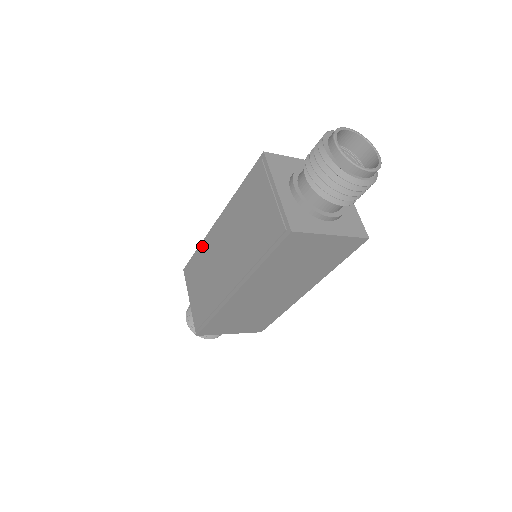
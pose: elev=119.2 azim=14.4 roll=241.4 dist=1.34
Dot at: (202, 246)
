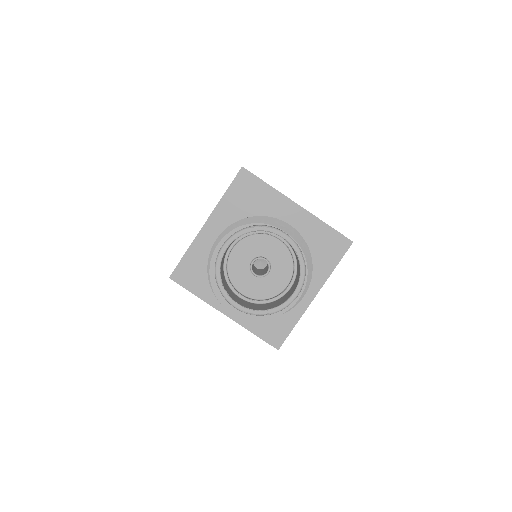
Dot at: occluded
